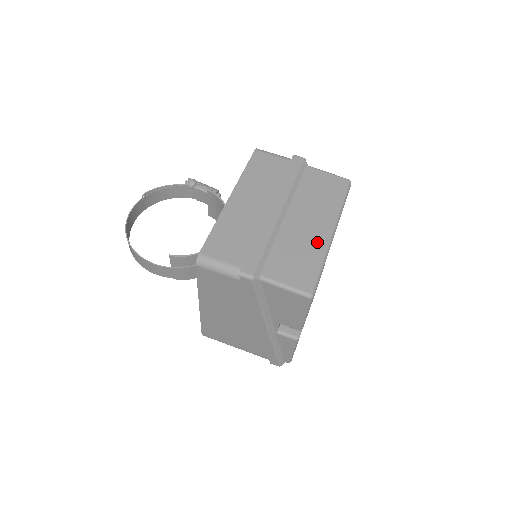
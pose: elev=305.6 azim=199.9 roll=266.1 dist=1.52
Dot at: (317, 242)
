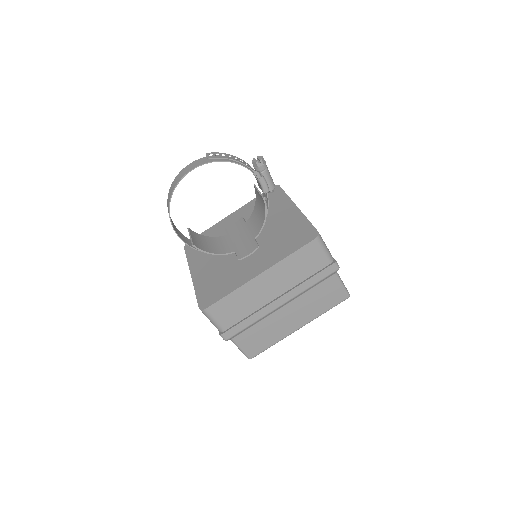
Dot at: (284, 332)
